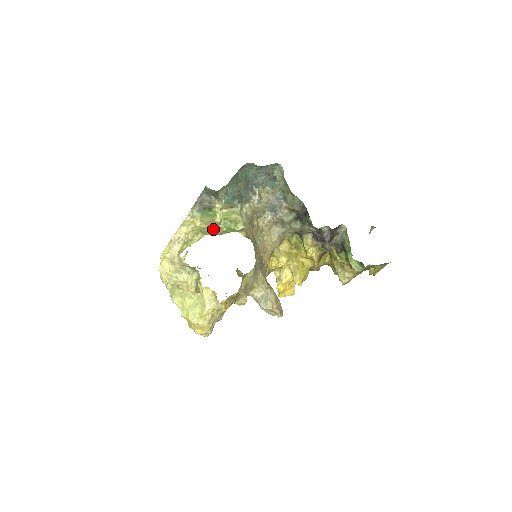
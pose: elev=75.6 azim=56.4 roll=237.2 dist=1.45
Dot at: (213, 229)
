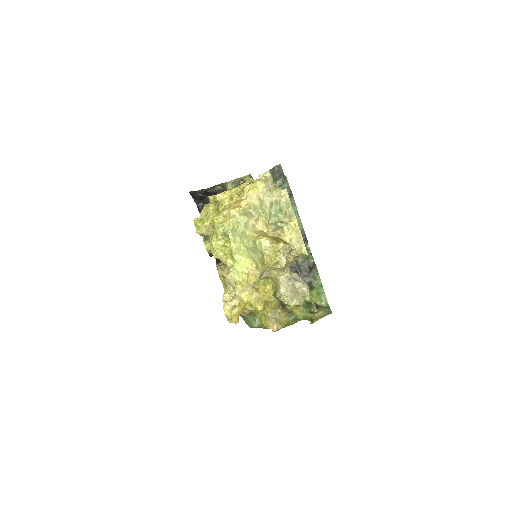
Dot at: occluded
